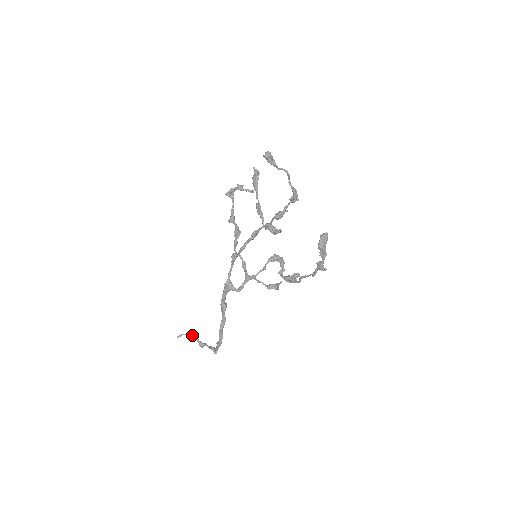
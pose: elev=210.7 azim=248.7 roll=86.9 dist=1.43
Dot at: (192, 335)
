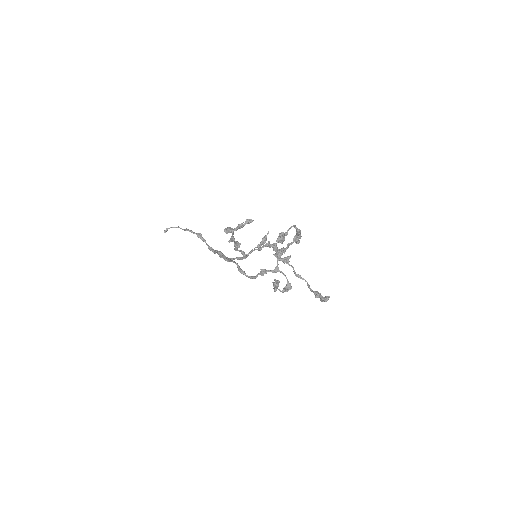
Dot at: occluded
